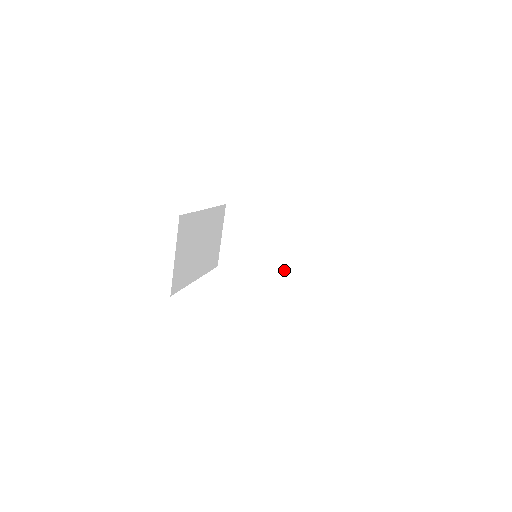
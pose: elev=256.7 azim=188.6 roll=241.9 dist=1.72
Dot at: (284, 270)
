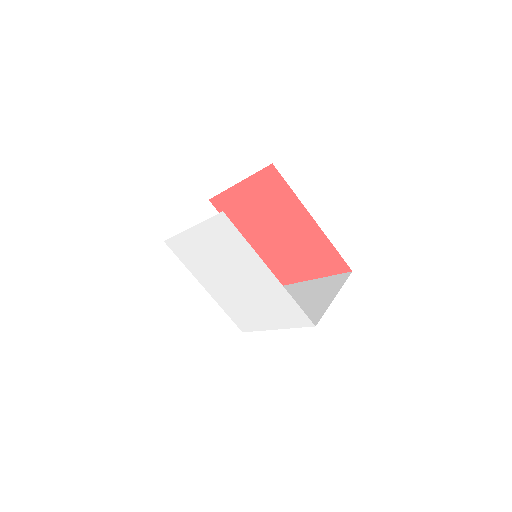
Dot at: occluded
